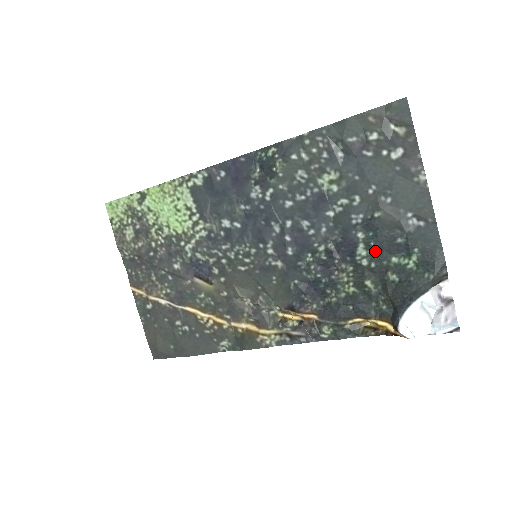
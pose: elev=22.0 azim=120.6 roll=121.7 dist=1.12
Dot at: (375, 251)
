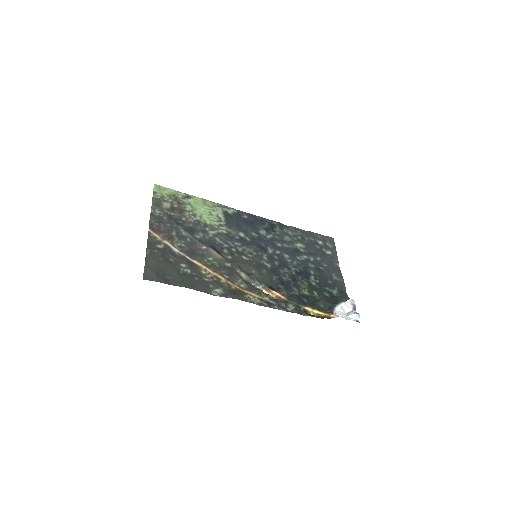
Dot at: (318, 281)
